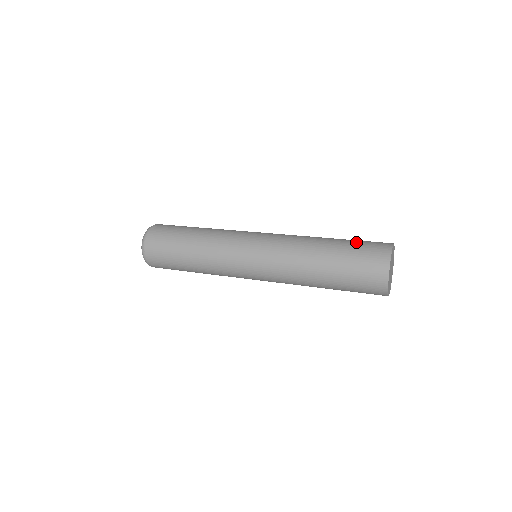
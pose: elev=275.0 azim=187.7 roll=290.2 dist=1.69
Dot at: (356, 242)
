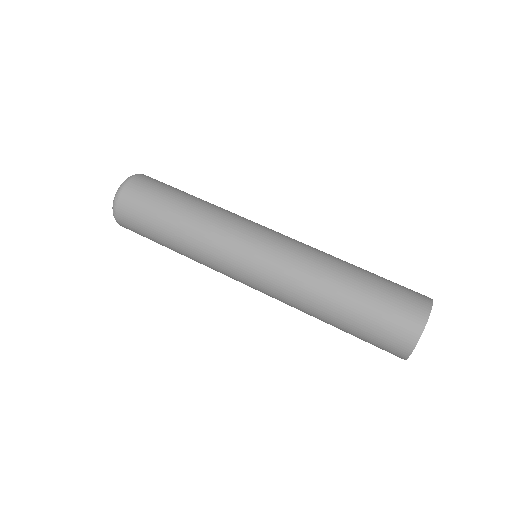
Dot at: (389, 281)
